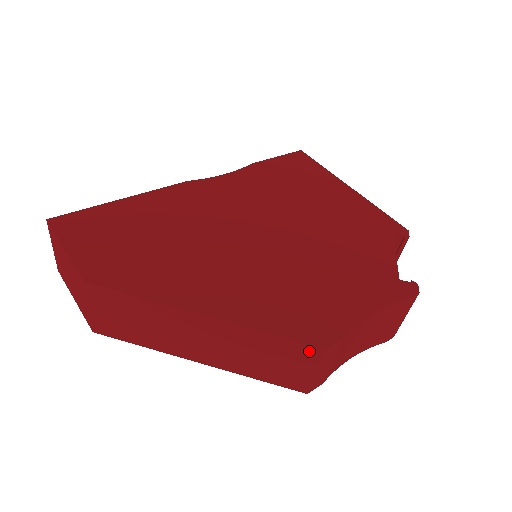
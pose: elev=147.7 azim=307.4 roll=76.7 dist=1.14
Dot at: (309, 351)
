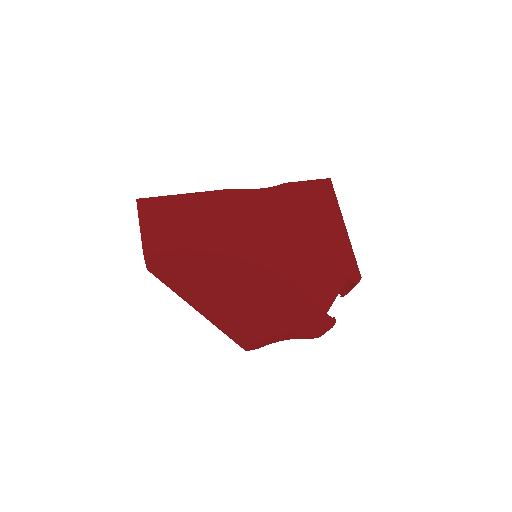
Dot at: (245, 338)
